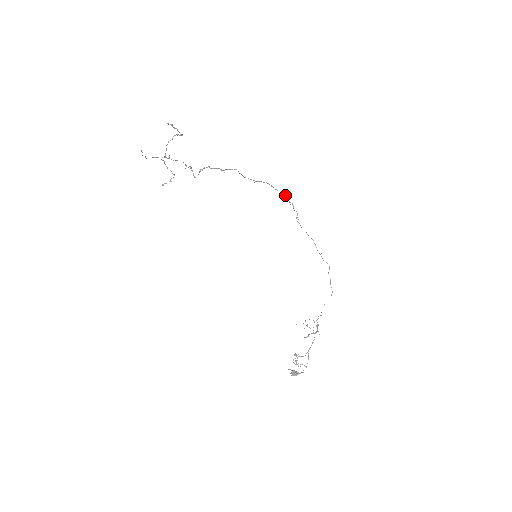
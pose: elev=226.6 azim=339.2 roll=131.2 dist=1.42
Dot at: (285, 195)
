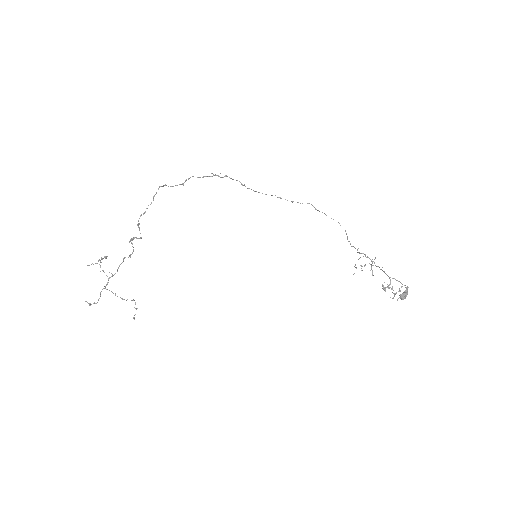
Dot at: (214, 175)
